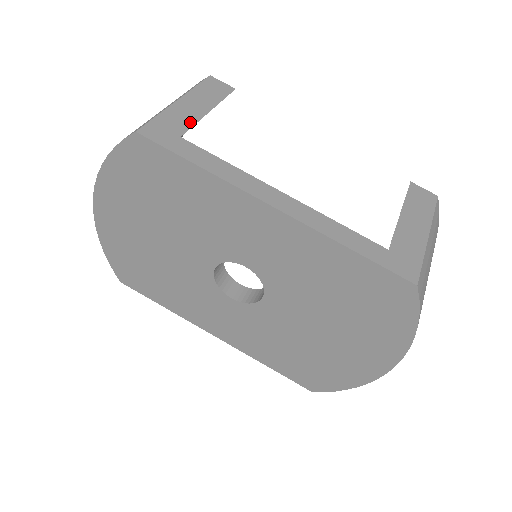
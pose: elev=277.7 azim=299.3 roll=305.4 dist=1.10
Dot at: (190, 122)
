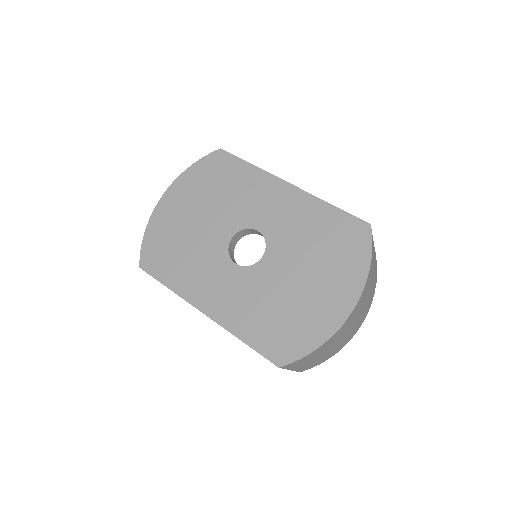
Dot at: occluded
